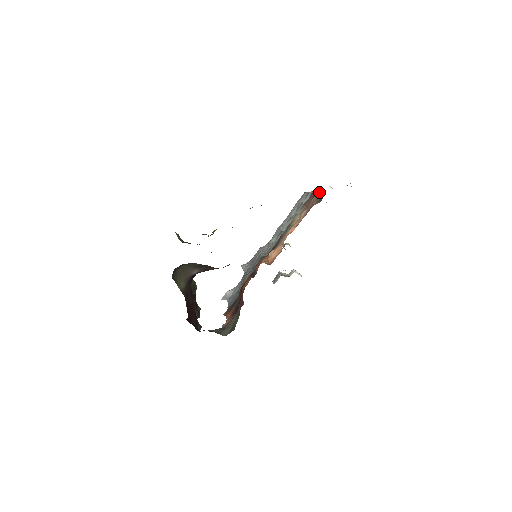
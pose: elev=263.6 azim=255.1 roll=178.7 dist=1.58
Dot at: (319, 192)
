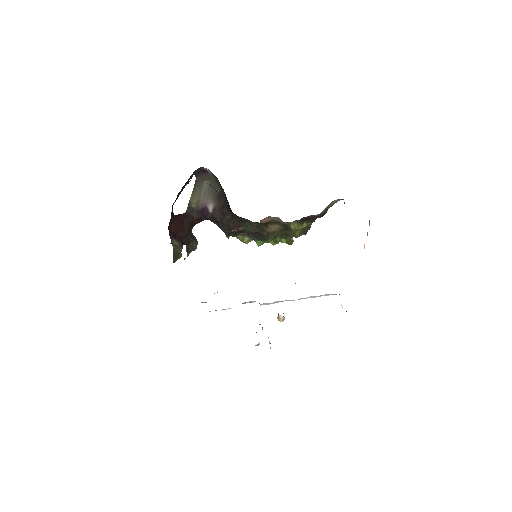
Dot at: occluded
